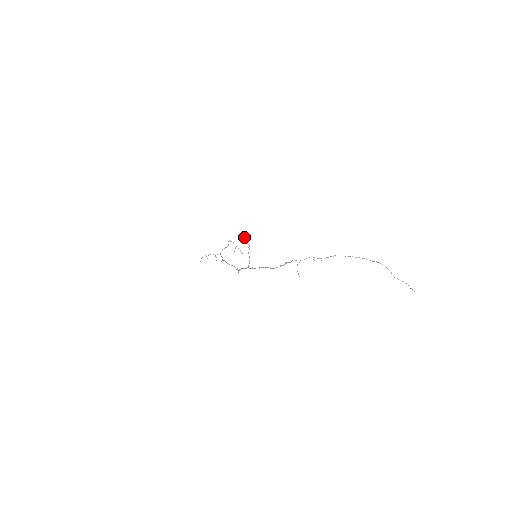
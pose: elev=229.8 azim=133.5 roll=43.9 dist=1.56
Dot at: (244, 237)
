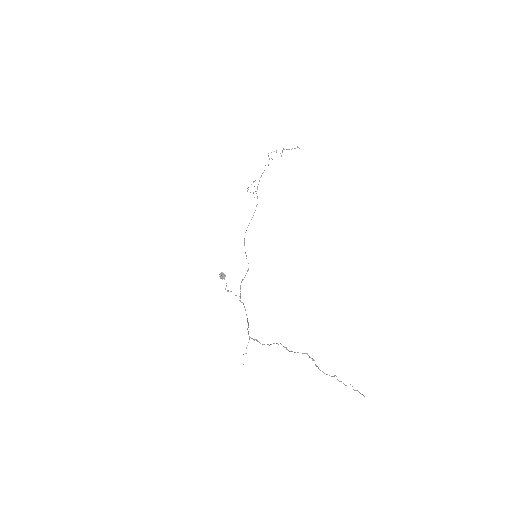
Dot at: (219, 276)
